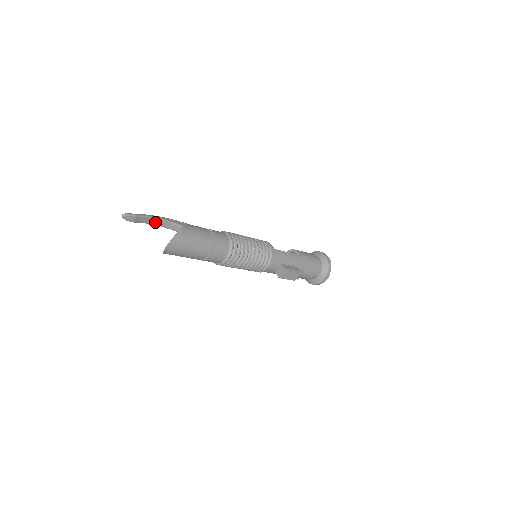
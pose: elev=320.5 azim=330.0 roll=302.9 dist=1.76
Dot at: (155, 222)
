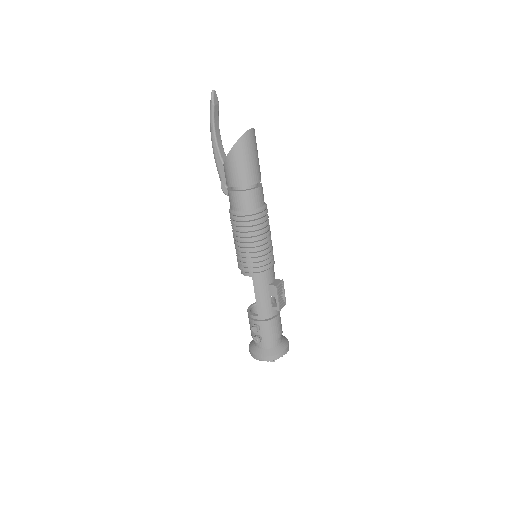
Dot at: (217, 132)
